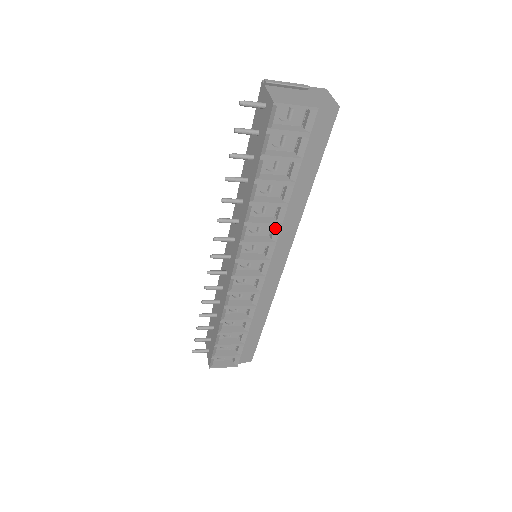
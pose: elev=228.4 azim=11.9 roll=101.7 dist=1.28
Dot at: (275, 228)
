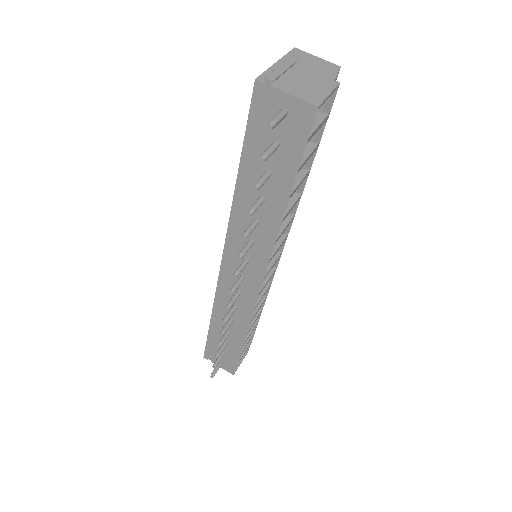
Dot at: occluded
